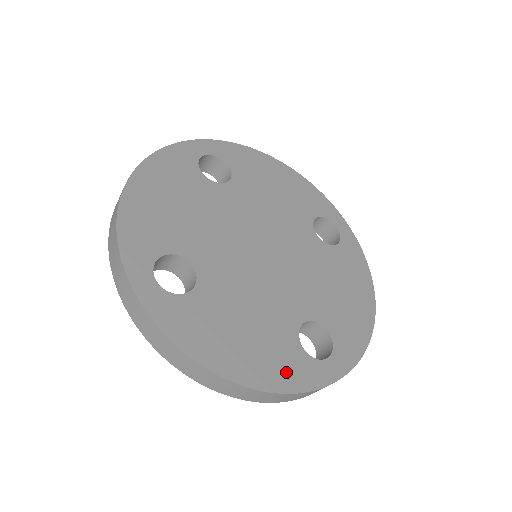
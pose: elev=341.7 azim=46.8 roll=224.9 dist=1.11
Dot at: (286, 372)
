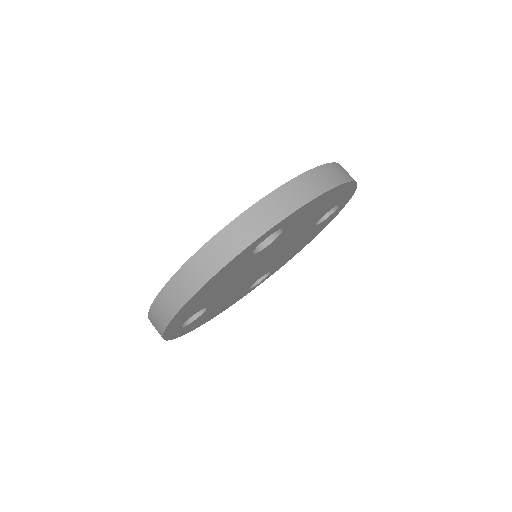
Dot at: (232, 303)
